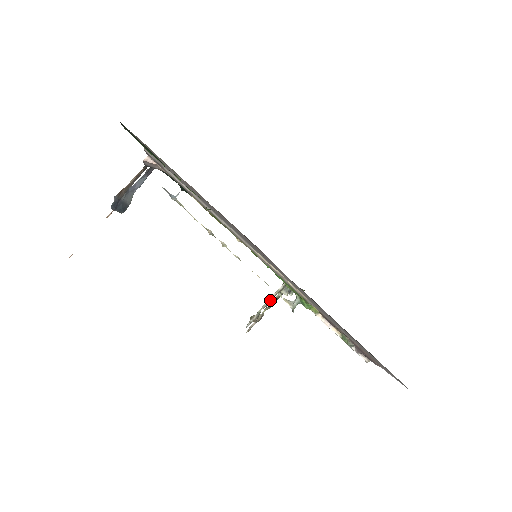
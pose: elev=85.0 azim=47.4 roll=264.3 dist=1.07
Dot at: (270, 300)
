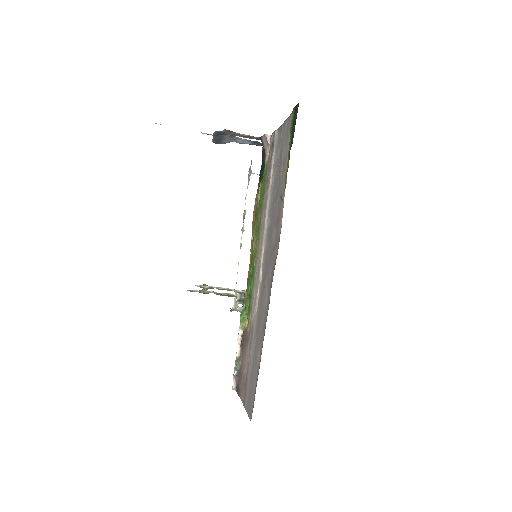
Dot at: (226, 289)
